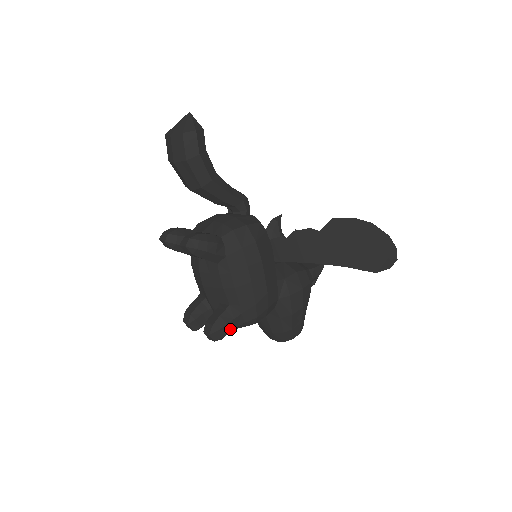
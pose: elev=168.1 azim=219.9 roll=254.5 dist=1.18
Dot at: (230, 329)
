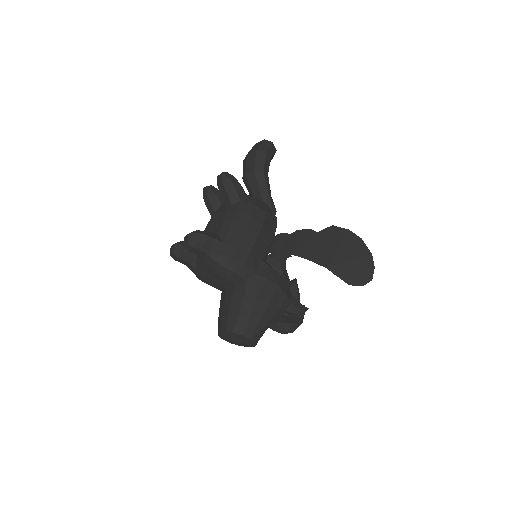
Dot at: (206, 242)
